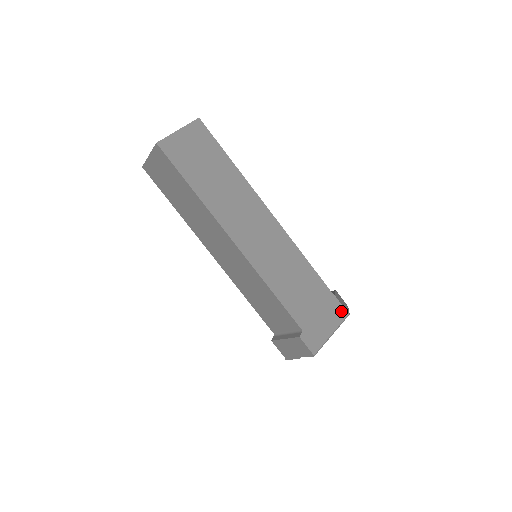
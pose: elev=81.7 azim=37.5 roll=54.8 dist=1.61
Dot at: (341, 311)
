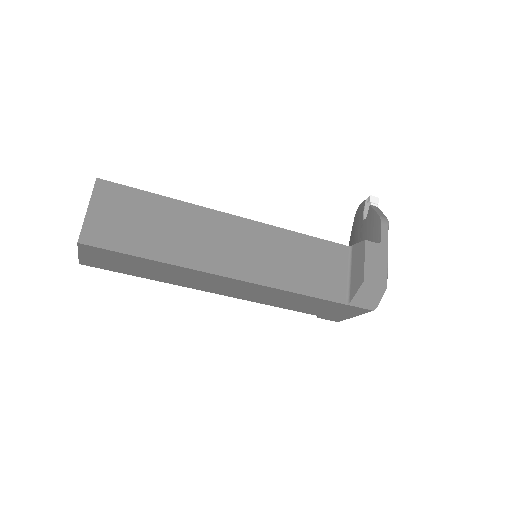
Dot at: (361, 310)
